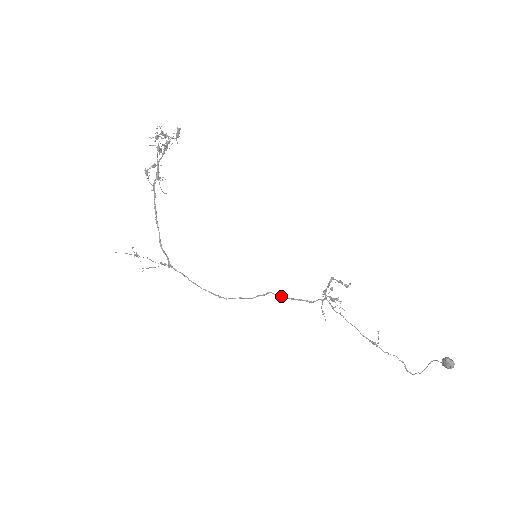
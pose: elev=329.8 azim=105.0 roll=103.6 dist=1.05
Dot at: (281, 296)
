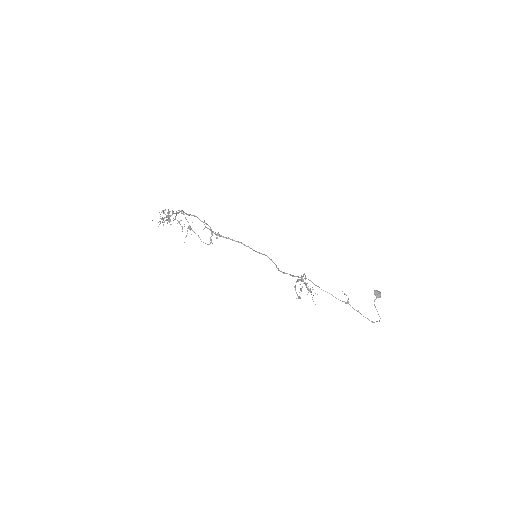
Dot at: (286, 273)
